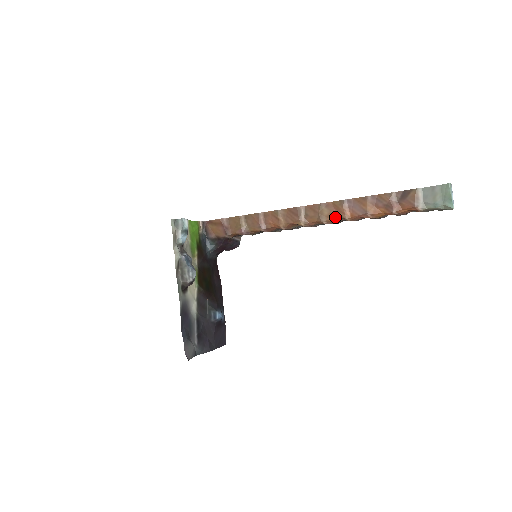
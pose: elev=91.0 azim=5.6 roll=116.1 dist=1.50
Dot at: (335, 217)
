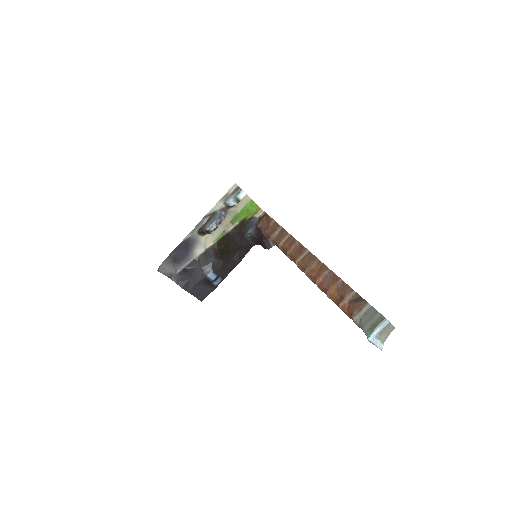
Dot at: (314, 275)
